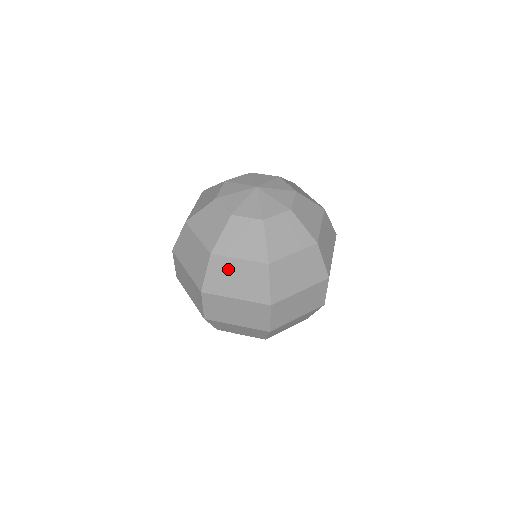
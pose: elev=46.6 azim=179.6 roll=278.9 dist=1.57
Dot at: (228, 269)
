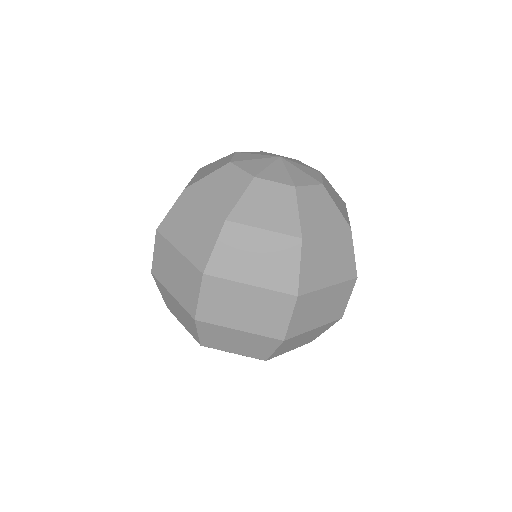
Dot at: (246, 242)
